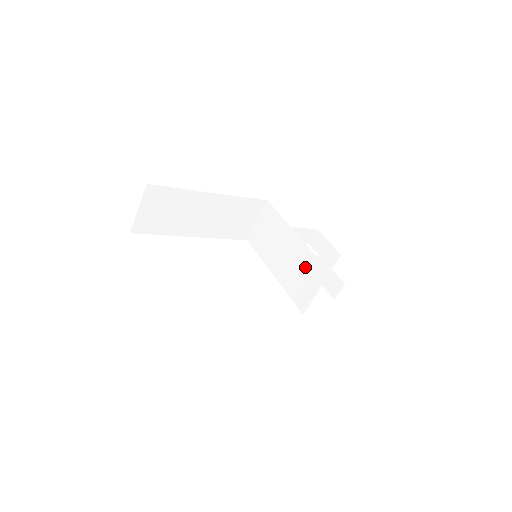
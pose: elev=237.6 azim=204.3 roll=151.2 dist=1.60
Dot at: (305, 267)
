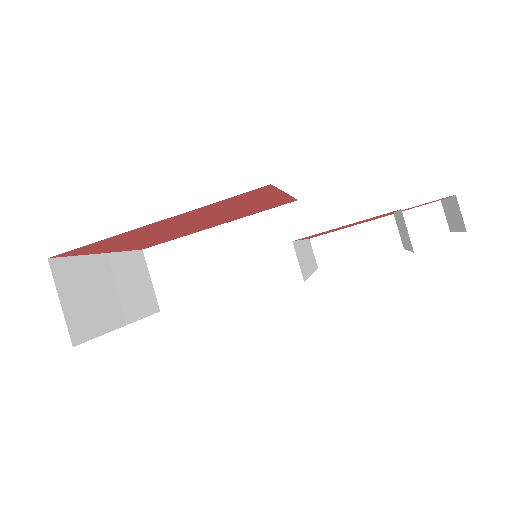
Dot at: occluded
